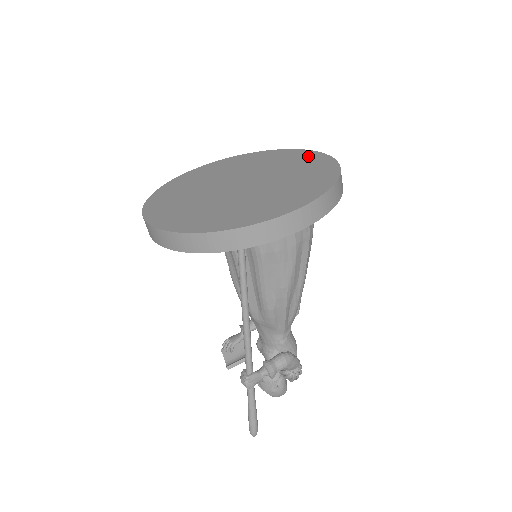
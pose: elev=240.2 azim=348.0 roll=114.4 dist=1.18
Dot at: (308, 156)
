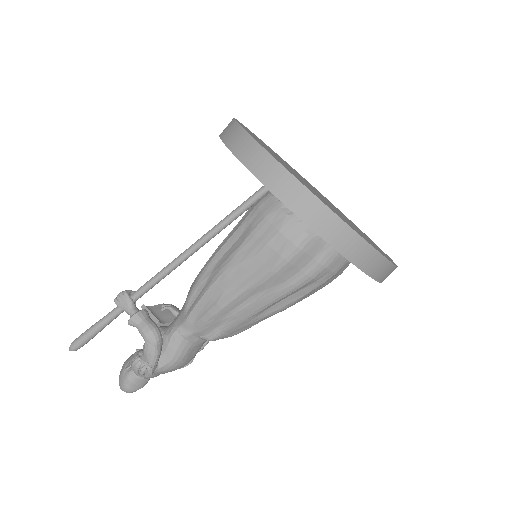
Dot at: occluded
